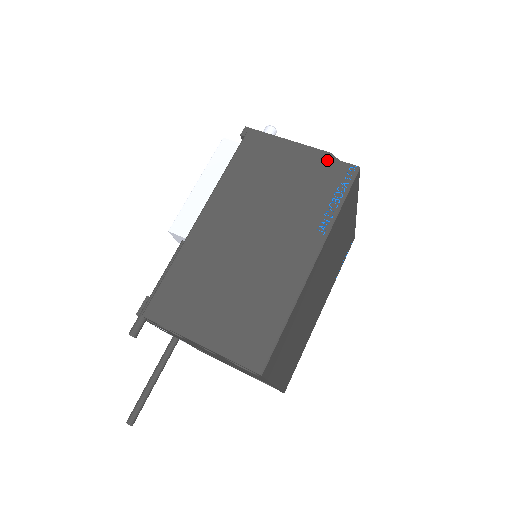
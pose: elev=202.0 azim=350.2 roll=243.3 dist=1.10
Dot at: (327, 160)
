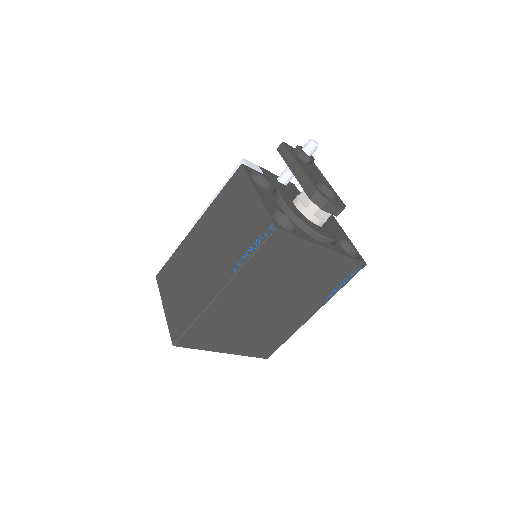
Dot at: (264, 211)
